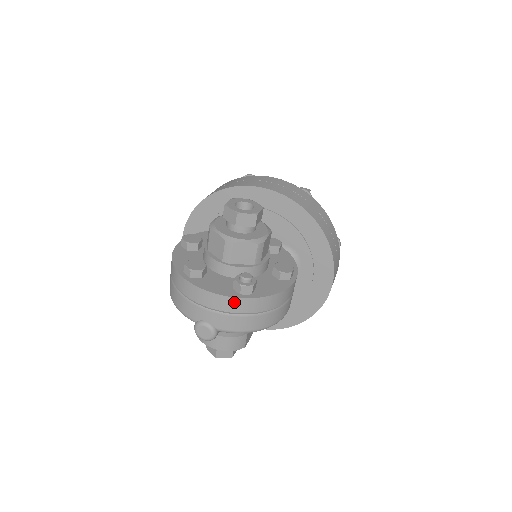
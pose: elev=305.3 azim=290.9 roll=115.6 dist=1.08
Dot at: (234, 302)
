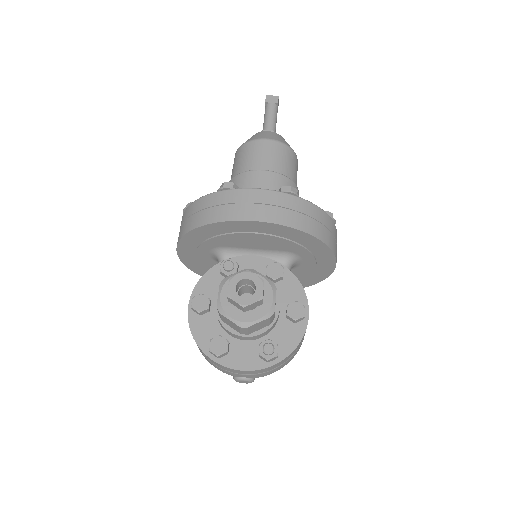
Dot at: (264, 369)
